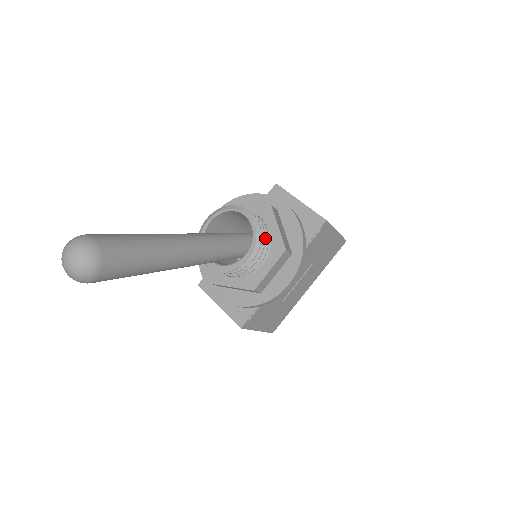
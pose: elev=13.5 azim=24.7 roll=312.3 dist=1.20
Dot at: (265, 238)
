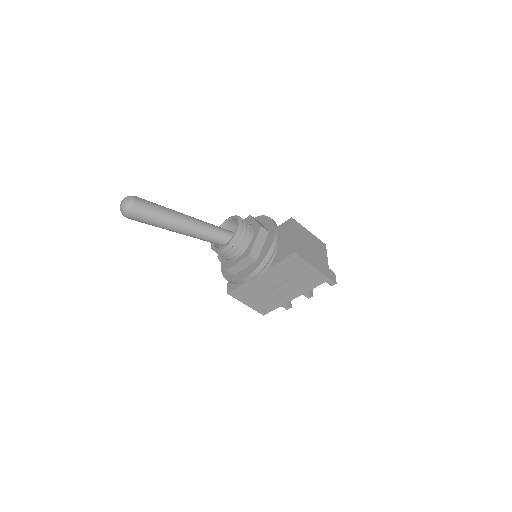
Dot at: (244, 243)
